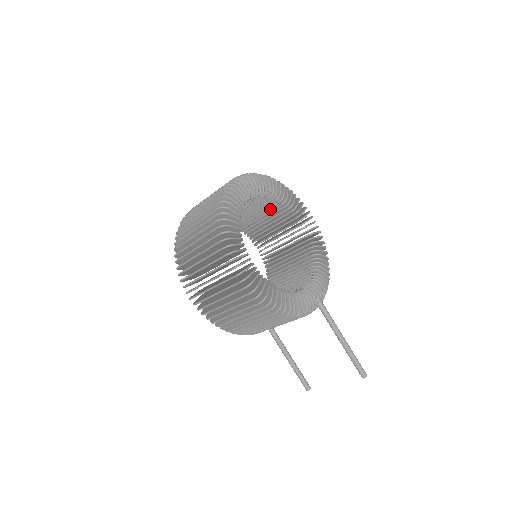
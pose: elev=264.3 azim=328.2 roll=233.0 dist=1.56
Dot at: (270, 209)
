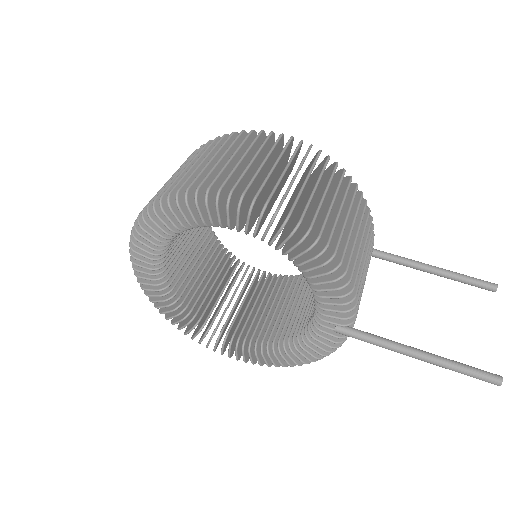
Dot at: (219, 269)
